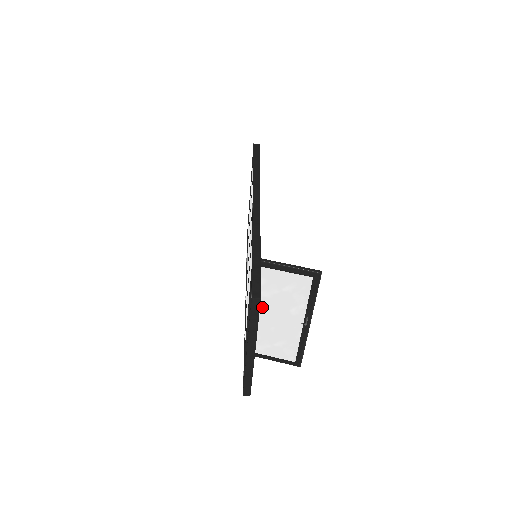
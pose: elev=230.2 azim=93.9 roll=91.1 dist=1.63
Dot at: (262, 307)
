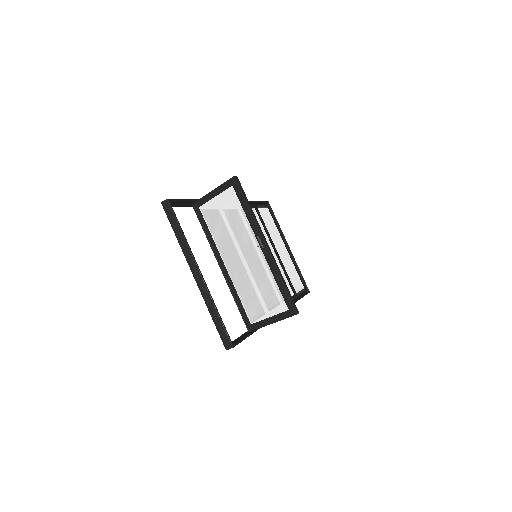
Dot at: (224, 254)
